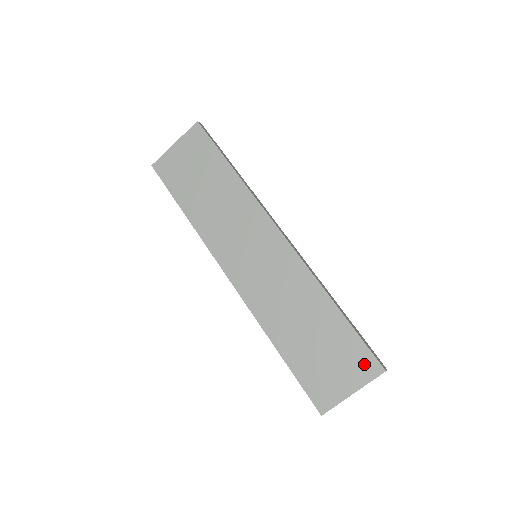
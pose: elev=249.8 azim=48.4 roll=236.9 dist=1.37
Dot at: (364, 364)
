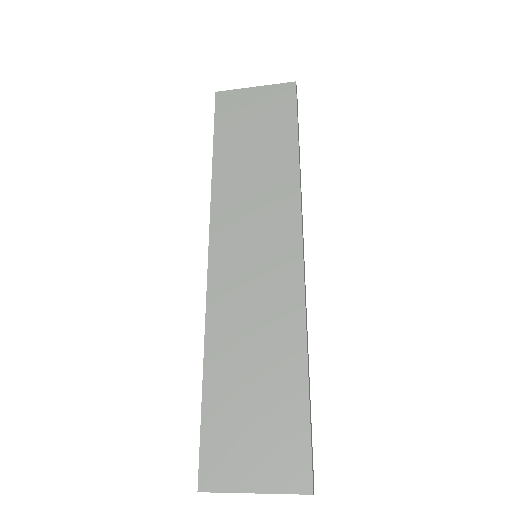
Dot at: (293, 466)
